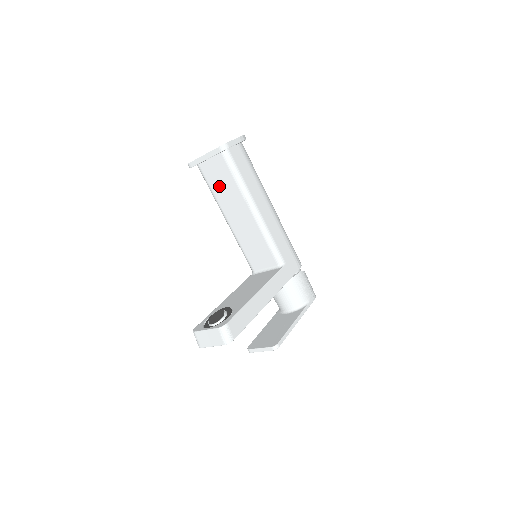
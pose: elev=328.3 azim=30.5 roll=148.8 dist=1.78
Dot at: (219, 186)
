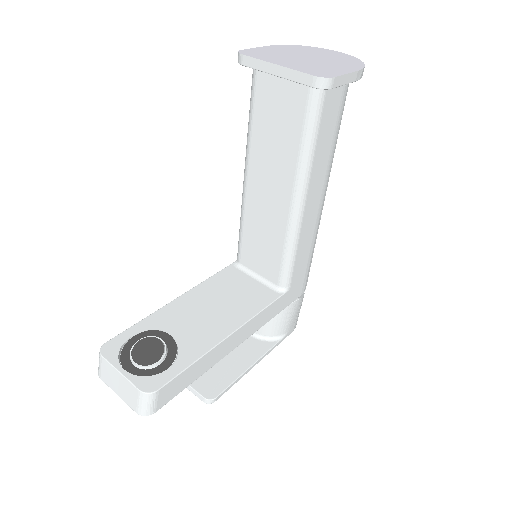
Dot at: (268, 127)
